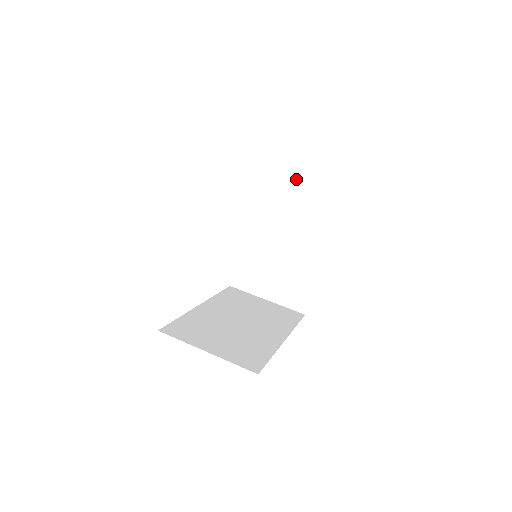
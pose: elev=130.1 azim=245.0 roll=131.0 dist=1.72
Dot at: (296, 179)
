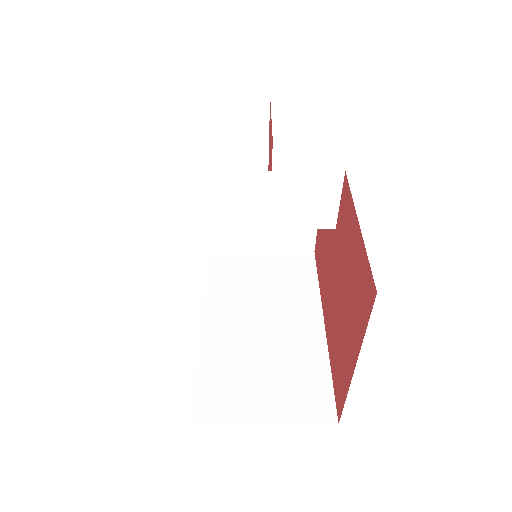
Dot at: (254, 97)
